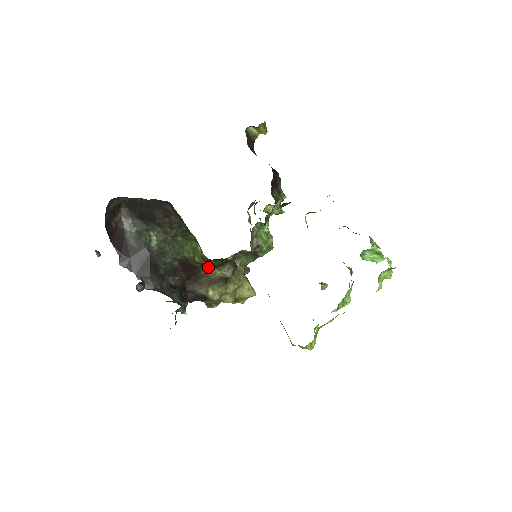
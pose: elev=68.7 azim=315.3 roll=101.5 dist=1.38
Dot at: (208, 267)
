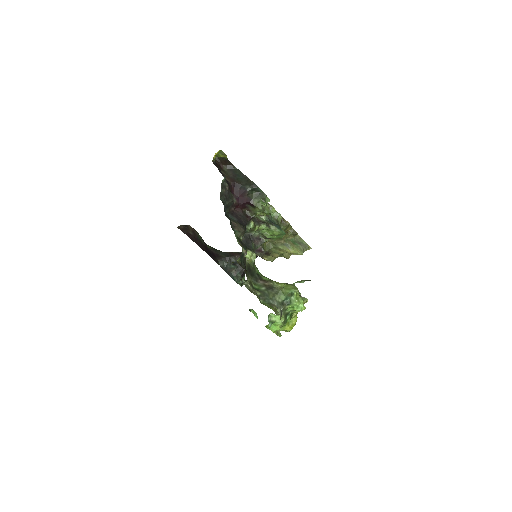
Dot at: occluded
